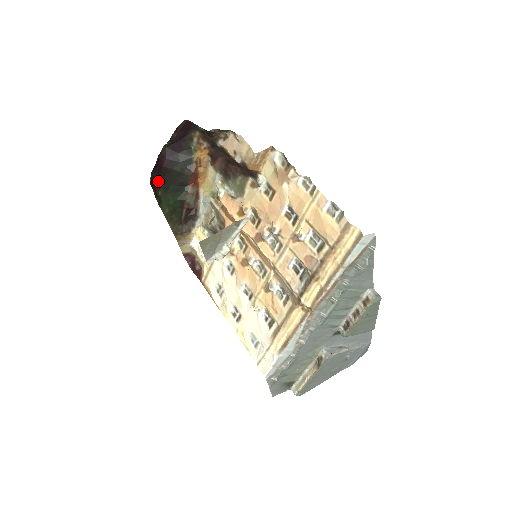
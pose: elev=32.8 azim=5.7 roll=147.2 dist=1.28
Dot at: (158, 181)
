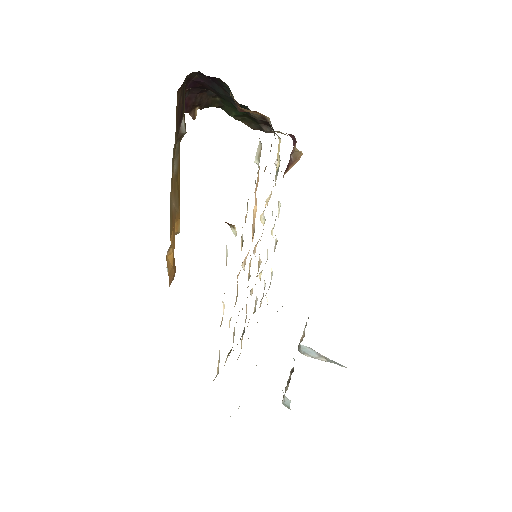
Dot at: (210, 90)
